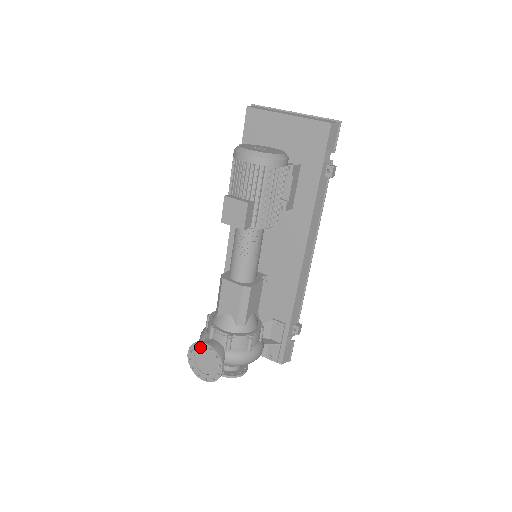
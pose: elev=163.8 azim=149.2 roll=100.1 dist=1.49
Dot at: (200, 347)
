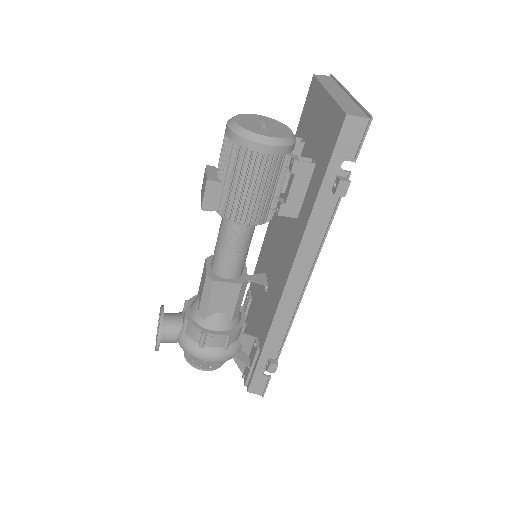
Dot at: (160, 311)
